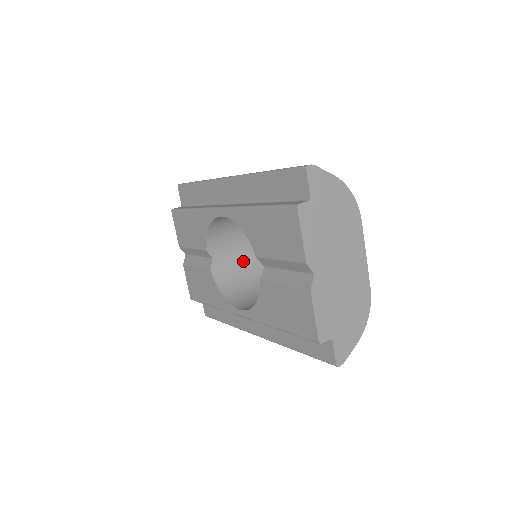
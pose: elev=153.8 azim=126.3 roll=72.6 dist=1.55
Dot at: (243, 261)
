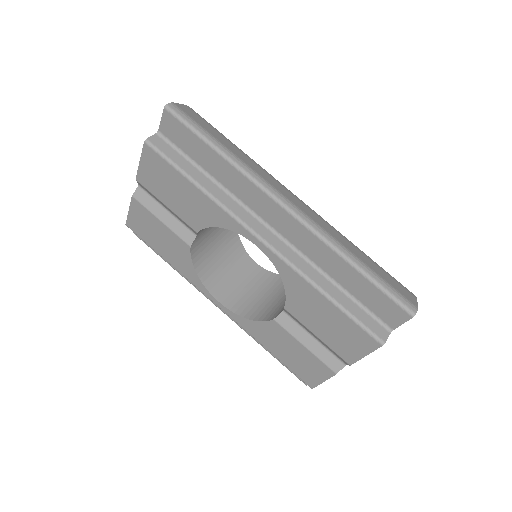
Dot at: occluded
